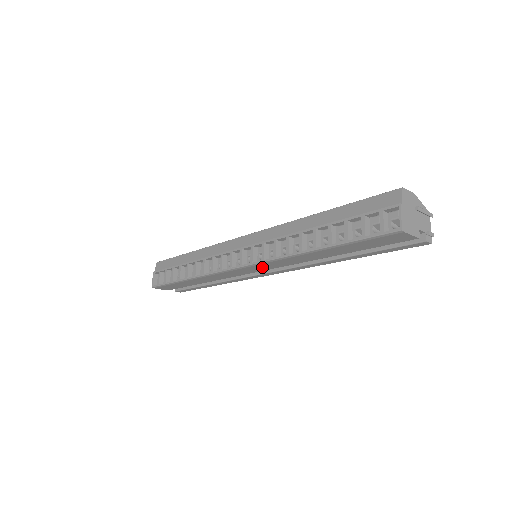
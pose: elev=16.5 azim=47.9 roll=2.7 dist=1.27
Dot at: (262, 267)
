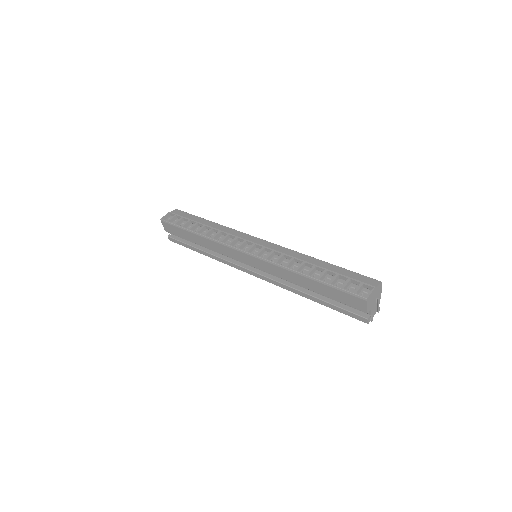
Dot at: (258, 263)
